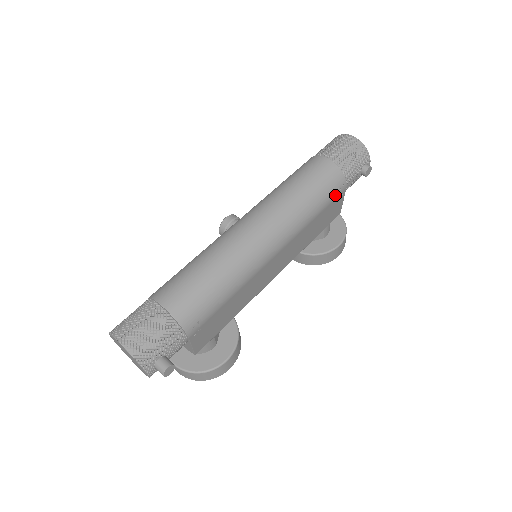
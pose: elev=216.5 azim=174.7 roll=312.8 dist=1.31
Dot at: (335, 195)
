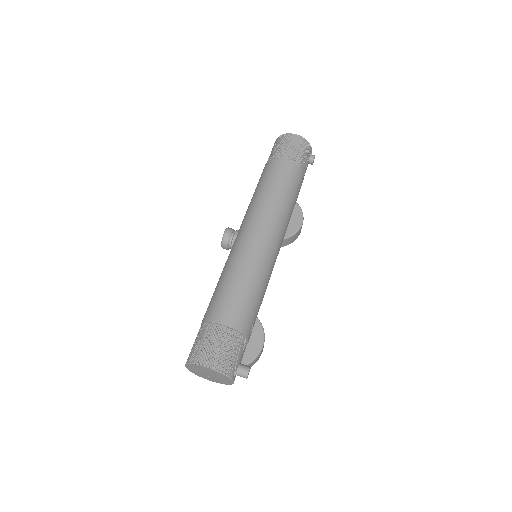
Dot at: (300, 188)
